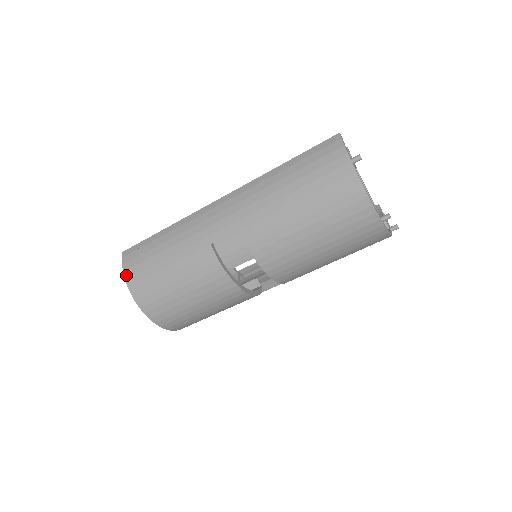
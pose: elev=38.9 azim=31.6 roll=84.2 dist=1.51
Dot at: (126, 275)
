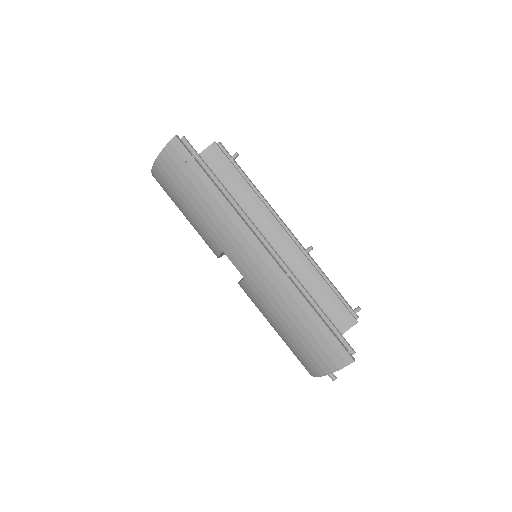
Dot at: (159, 159)
